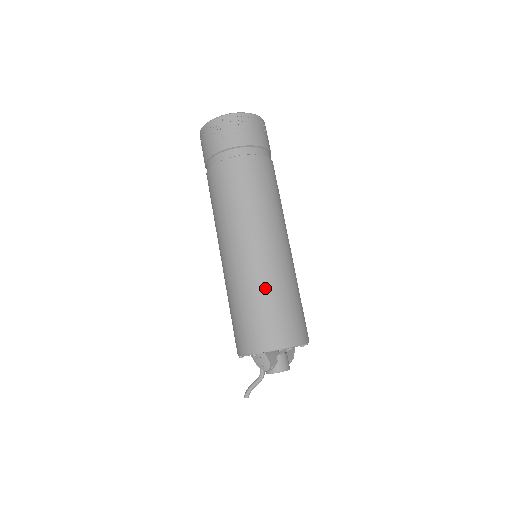
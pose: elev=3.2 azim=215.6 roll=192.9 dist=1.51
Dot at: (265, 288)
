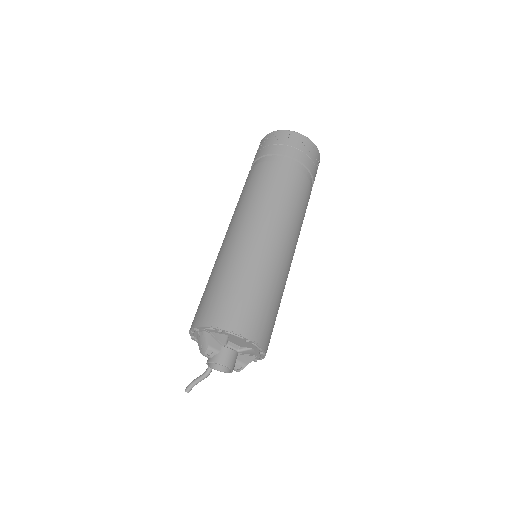
Dot at: (235, 269)
